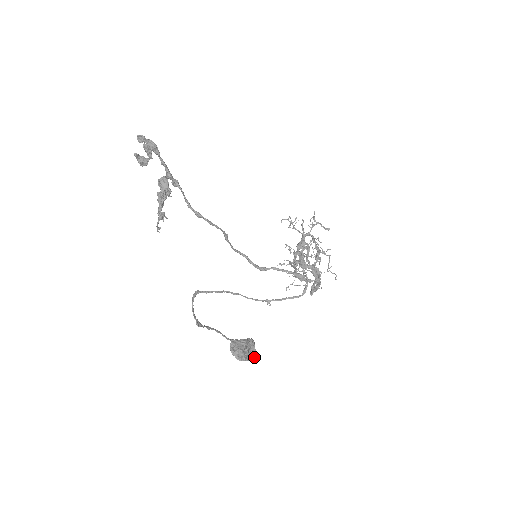
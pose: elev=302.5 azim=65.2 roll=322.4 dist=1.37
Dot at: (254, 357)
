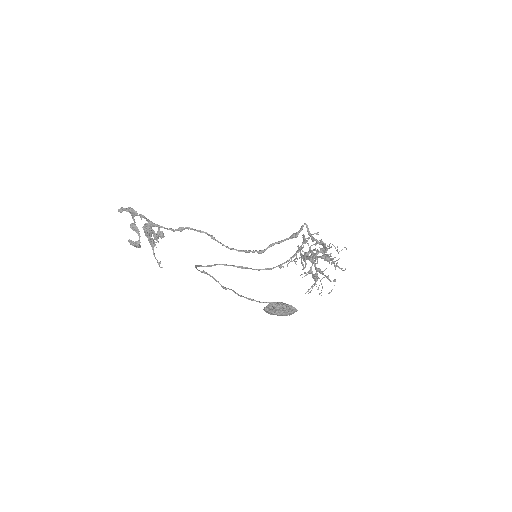
Dot at: (295, 310)
